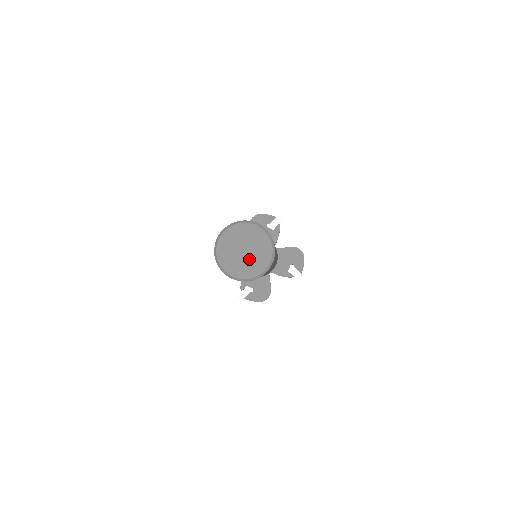
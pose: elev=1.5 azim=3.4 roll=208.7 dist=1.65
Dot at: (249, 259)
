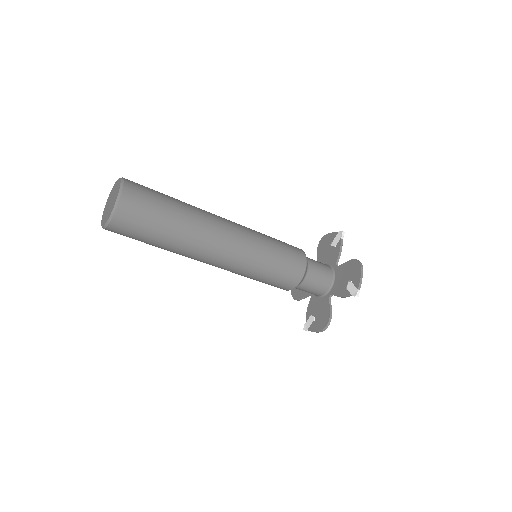
Dot at: (110, 207)
